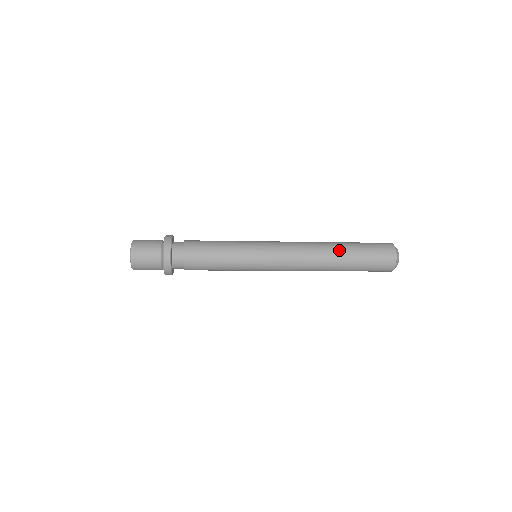
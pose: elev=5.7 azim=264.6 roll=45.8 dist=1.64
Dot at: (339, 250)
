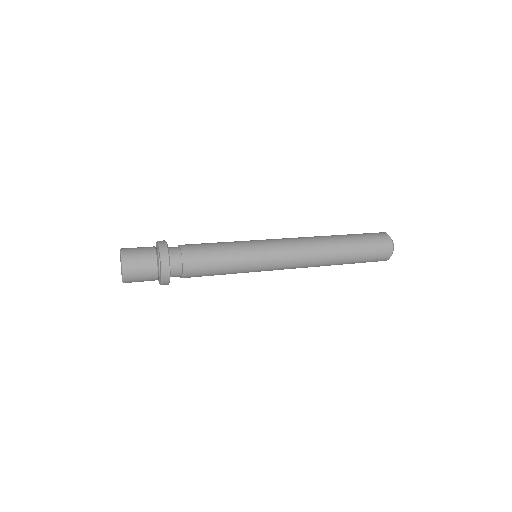
Dot at: (341, 248)
